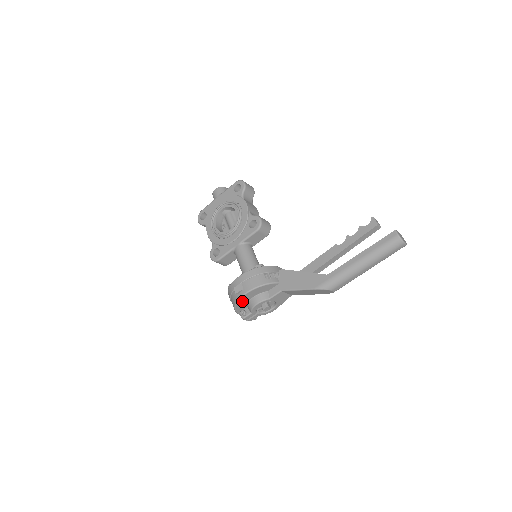
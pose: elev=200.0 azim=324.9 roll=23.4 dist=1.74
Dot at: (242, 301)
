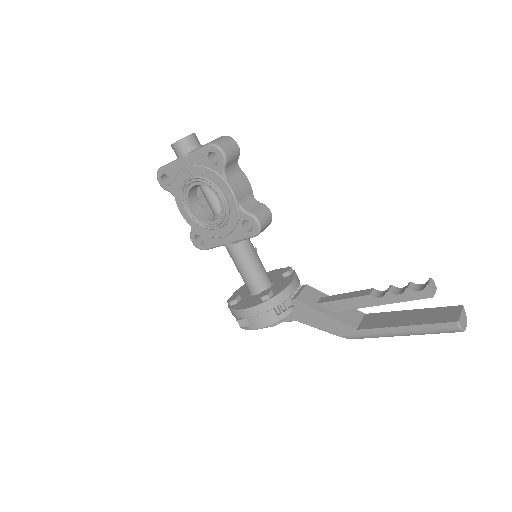
Dot at: occluded
